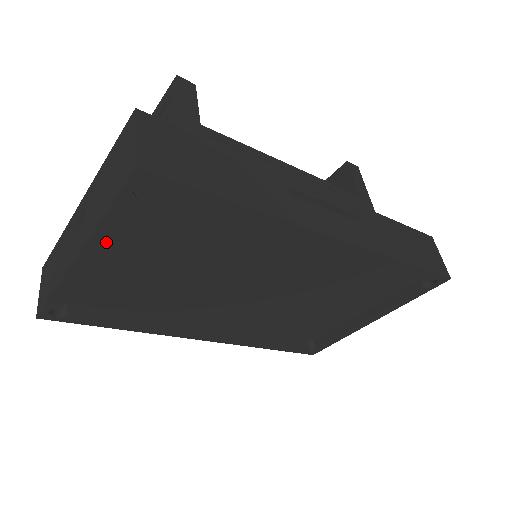
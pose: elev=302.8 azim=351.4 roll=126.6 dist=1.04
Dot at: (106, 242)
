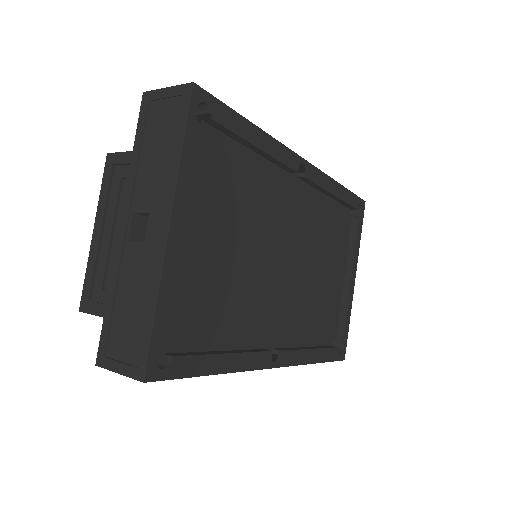
Dot at: (187, 194)
